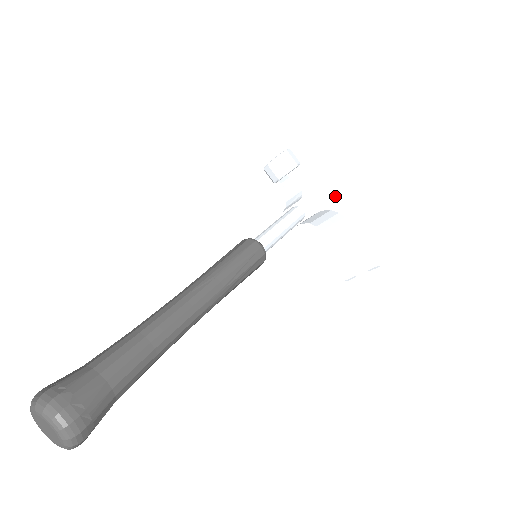
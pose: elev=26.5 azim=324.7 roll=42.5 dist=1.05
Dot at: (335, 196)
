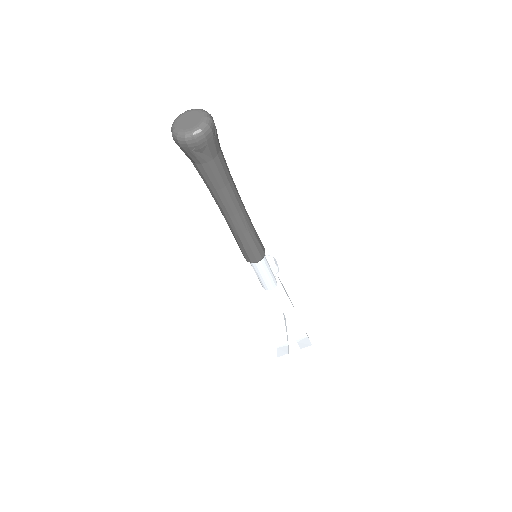
Dot at: (291, 302)
